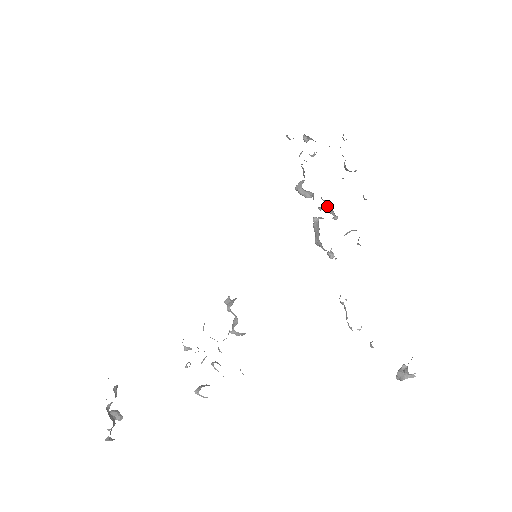
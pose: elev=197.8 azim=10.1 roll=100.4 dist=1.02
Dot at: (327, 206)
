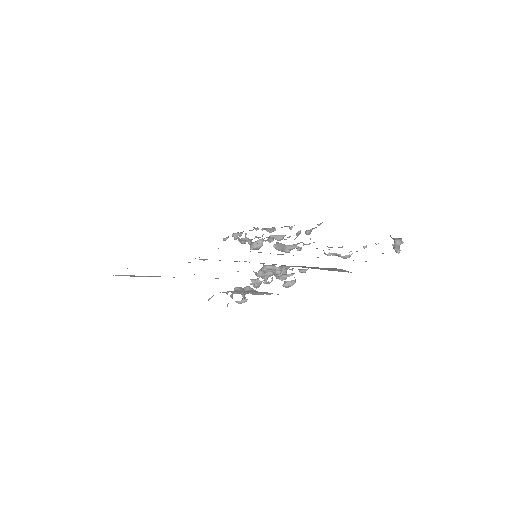
Dot at: (275, 238)
